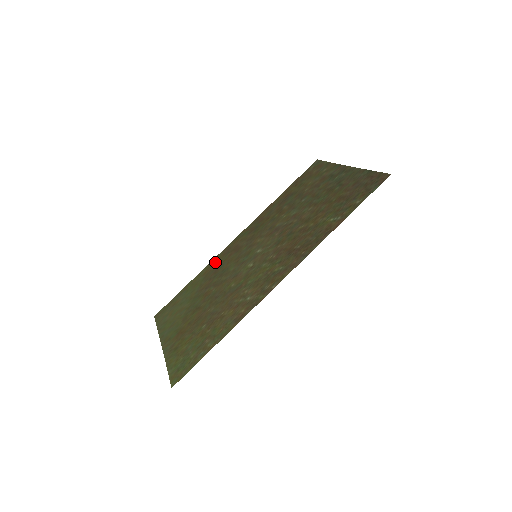
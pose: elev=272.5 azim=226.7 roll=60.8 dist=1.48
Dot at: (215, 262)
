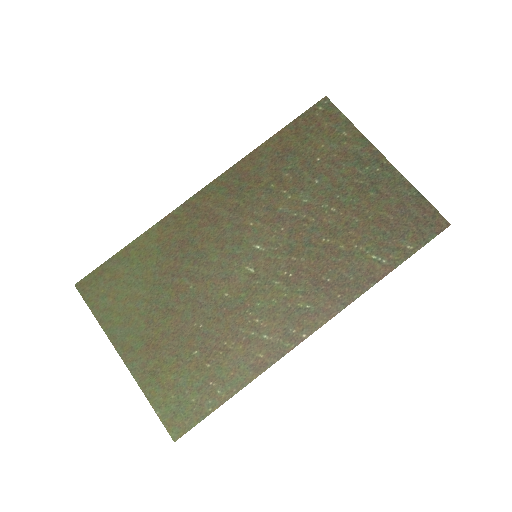
Dot at: (174, 225)
